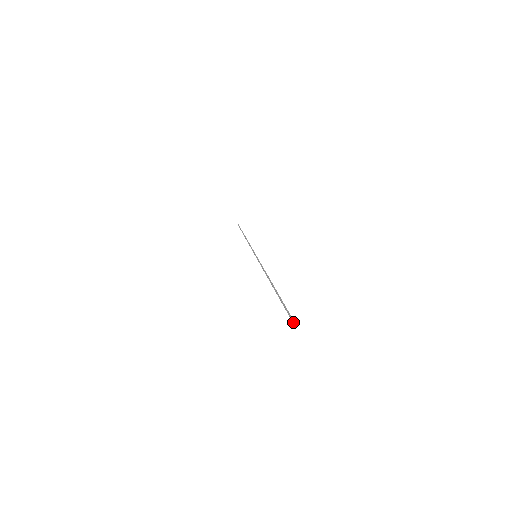
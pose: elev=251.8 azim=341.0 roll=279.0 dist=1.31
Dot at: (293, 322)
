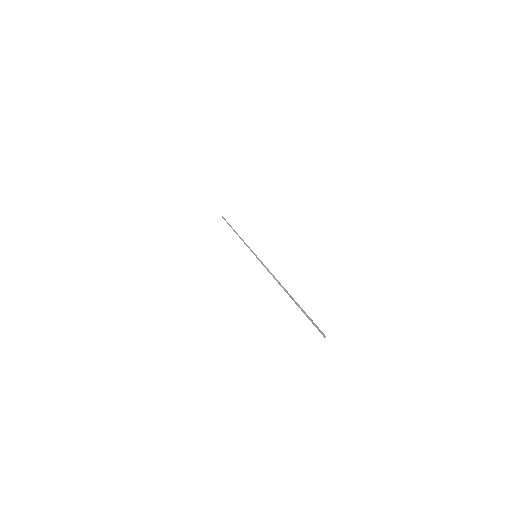
Dot at: (322, 333)
